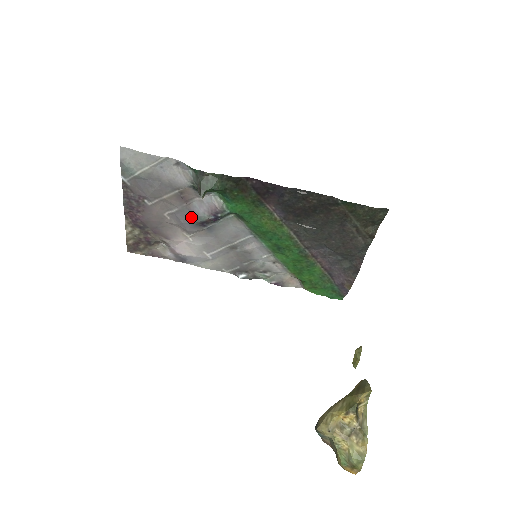
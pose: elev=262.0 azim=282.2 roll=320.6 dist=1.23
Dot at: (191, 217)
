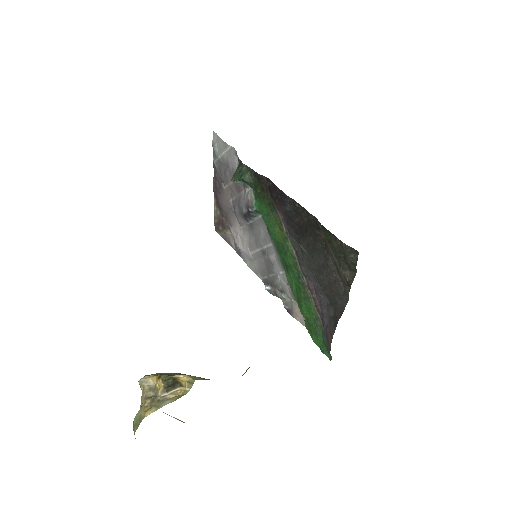
Dot at: (239, 207)
